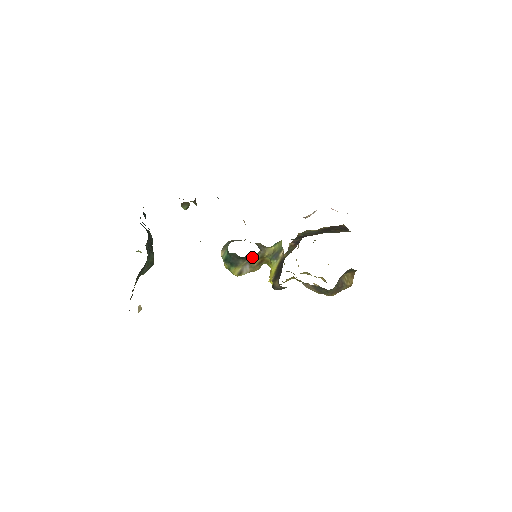
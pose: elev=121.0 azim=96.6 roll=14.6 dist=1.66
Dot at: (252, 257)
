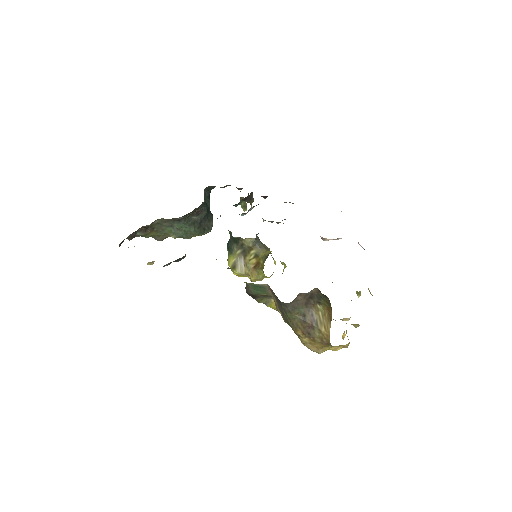
Dot at: (246, 247)
